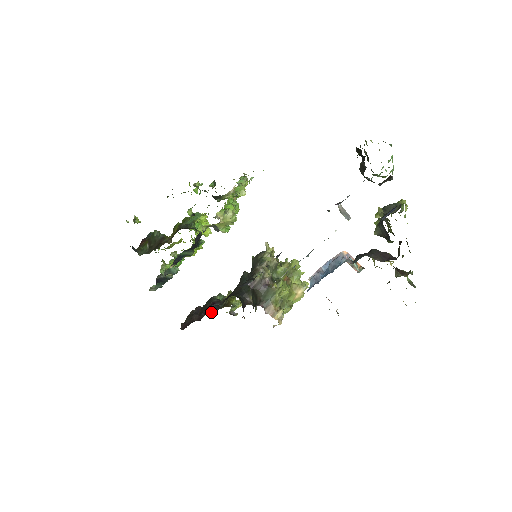
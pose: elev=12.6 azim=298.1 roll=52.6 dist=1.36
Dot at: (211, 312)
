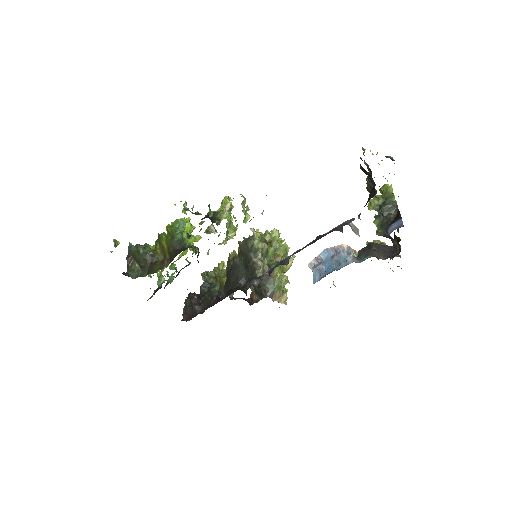
Dot at: occluded
